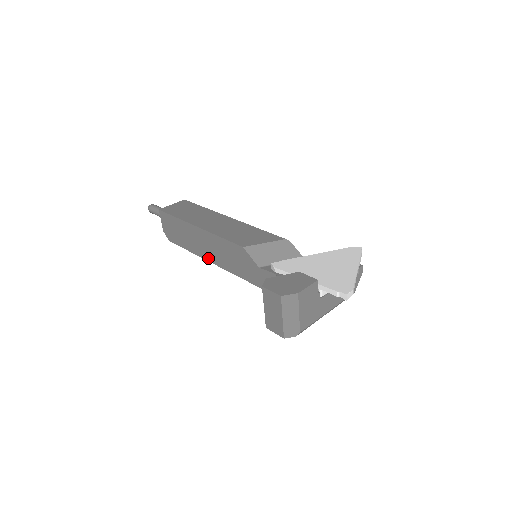
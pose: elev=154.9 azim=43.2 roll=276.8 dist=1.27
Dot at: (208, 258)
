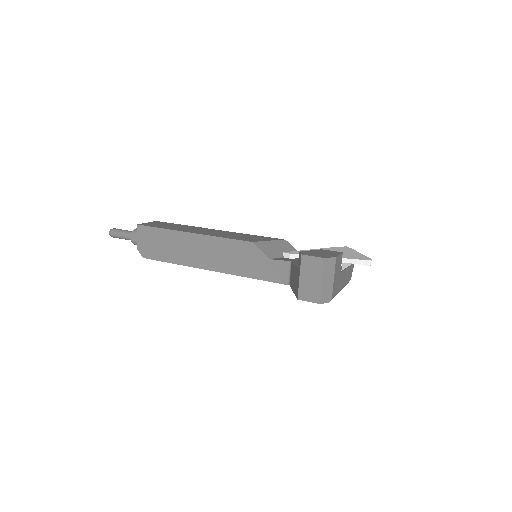
Dot at: (200, 265)
